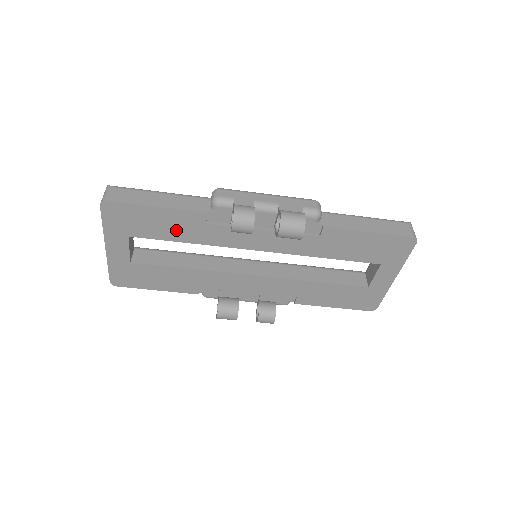
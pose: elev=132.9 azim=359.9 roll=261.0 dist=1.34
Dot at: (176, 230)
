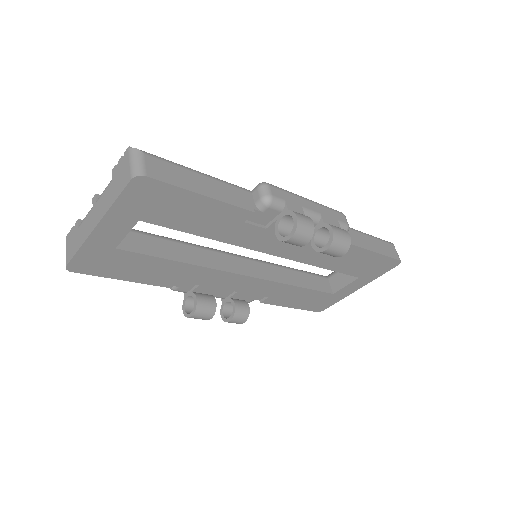
Dot at: (204, 223)
